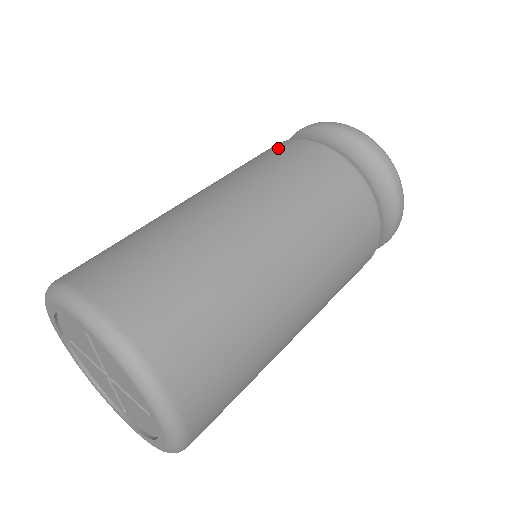
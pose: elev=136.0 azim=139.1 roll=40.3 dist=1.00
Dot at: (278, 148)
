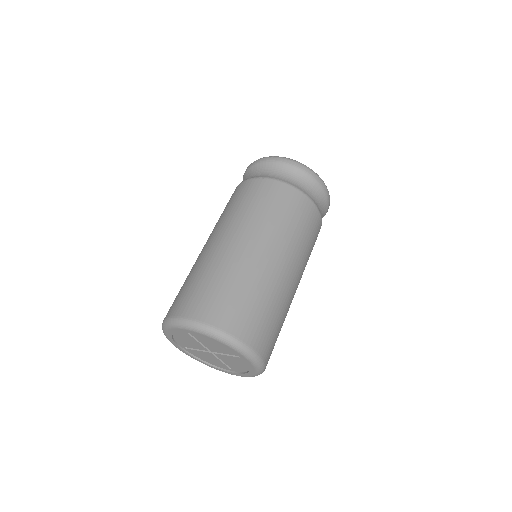
Dot at: (236, 193)
